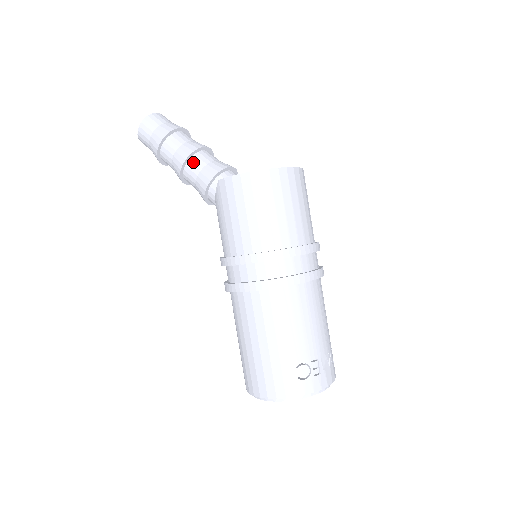
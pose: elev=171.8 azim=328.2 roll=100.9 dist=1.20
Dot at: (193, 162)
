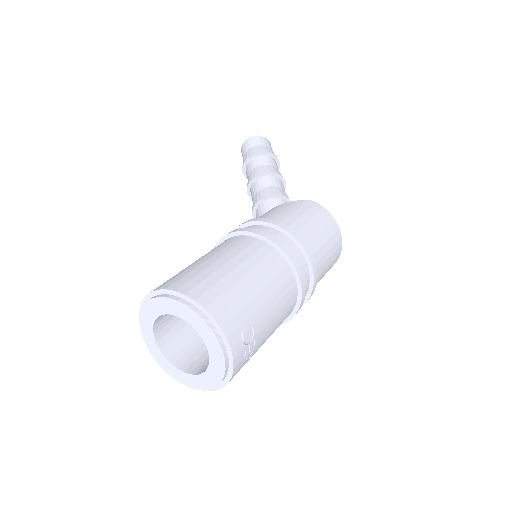
Dot at: (280, 182)
